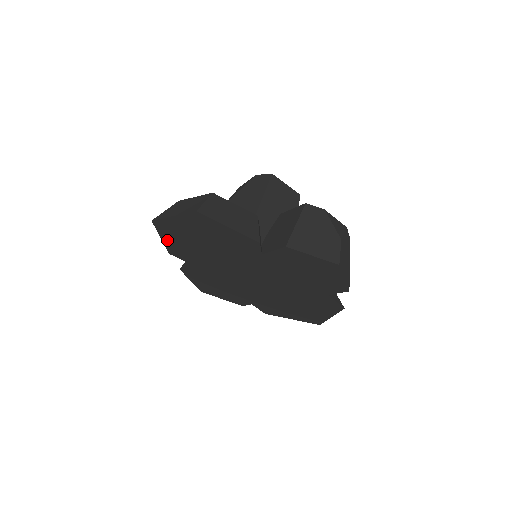
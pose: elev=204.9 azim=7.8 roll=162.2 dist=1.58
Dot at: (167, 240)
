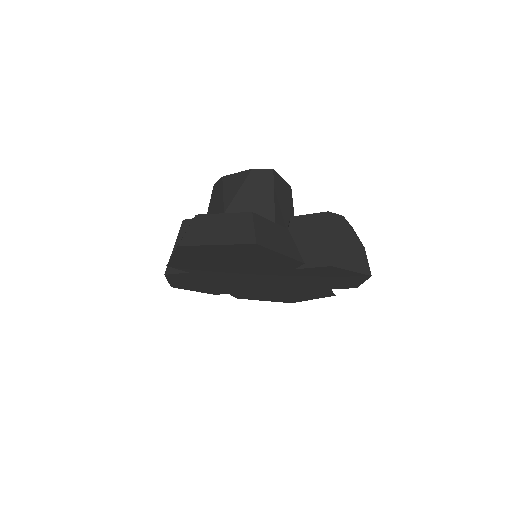
Dot at: (179, 258)
